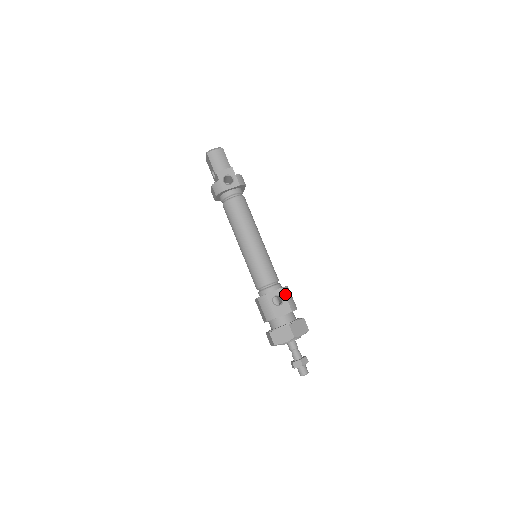
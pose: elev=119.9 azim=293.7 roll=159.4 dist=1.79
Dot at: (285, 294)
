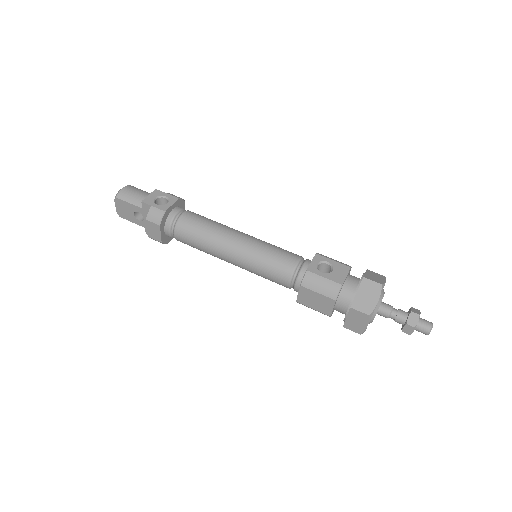
Dot at: (325, 257)
